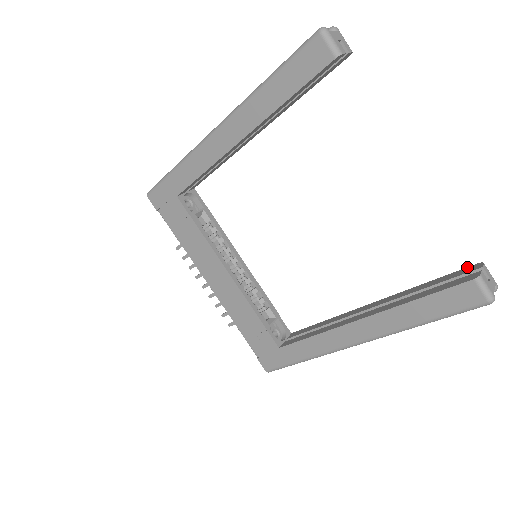
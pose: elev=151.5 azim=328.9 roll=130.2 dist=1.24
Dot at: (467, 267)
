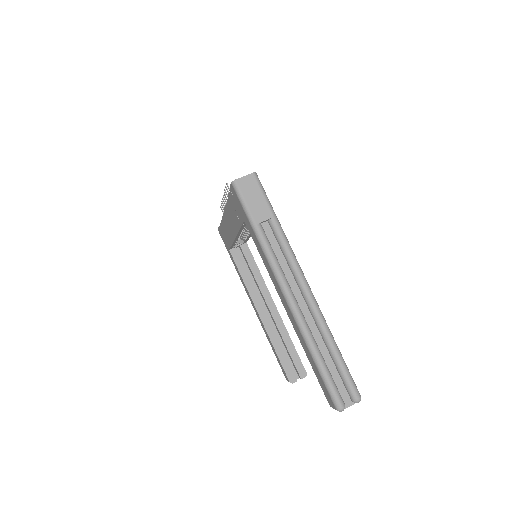
Dot at: occluded
